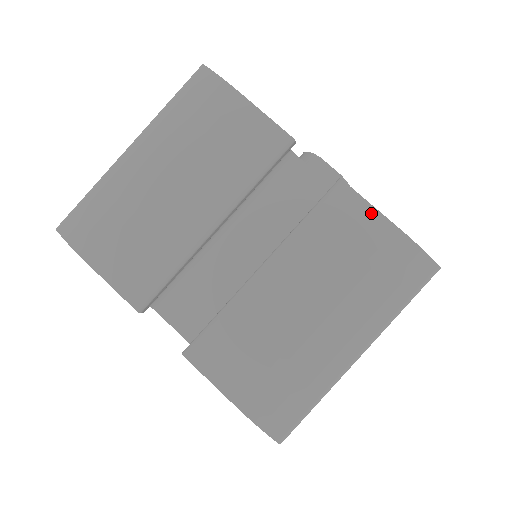
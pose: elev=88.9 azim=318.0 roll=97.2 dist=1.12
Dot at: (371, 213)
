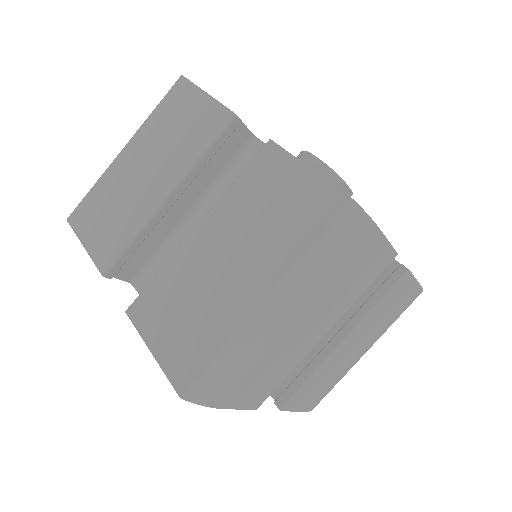
Dot at: (414, 284)
